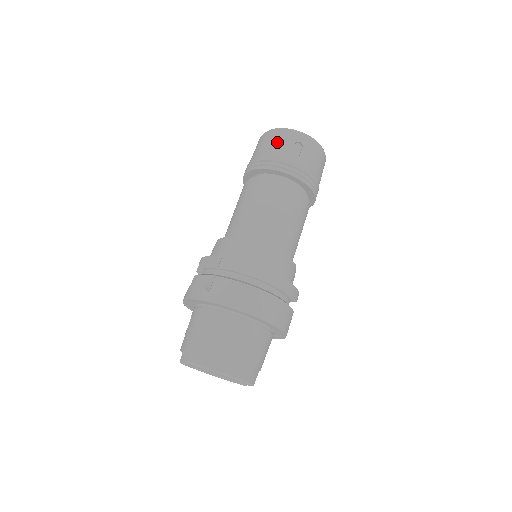
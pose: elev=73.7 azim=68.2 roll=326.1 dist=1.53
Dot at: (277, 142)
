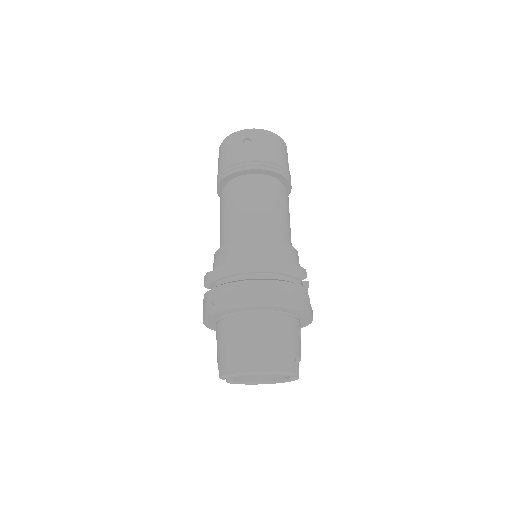
Dot at: (228, 149)
